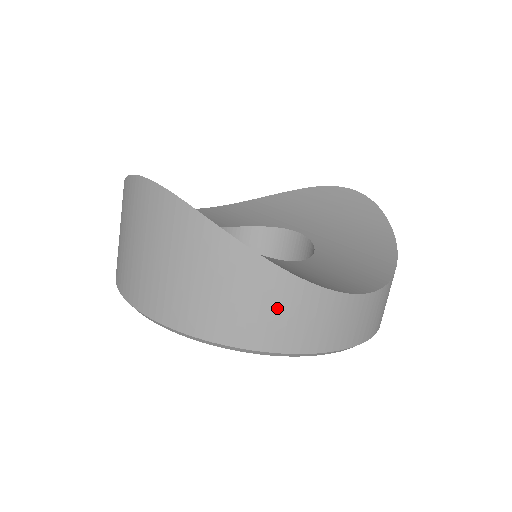
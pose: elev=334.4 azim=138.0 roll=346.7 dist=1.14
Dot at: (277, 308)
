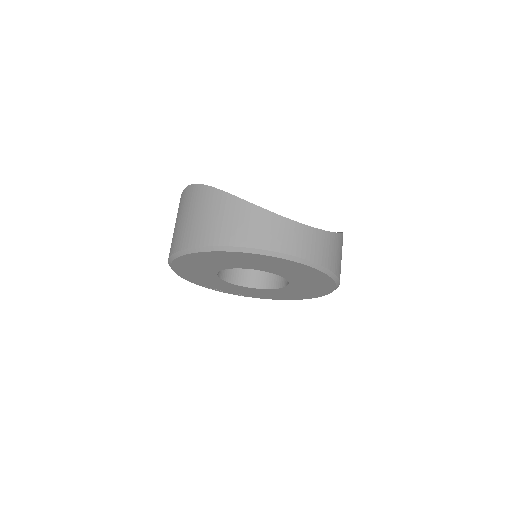
Dot at: (242, 221)
